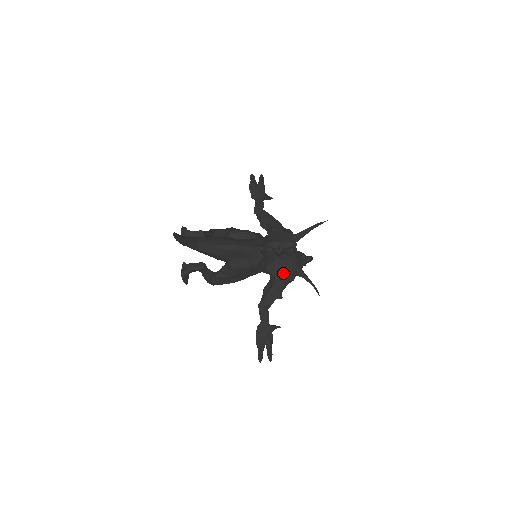
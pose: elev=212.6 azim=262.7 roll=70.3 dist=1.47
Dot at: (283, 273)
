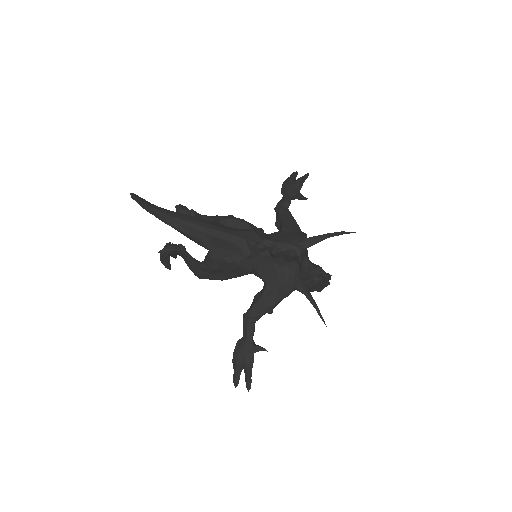
Dot at: (276, 281)
